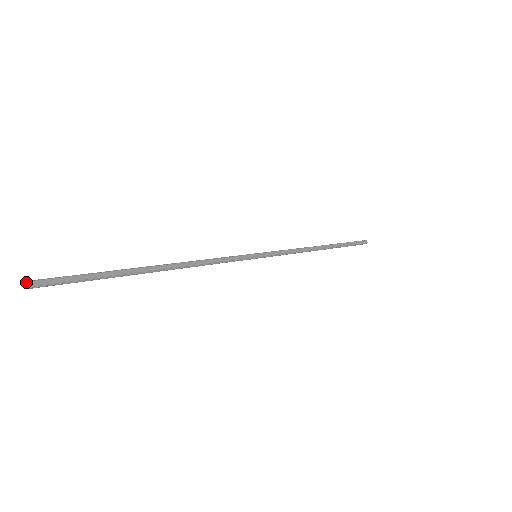
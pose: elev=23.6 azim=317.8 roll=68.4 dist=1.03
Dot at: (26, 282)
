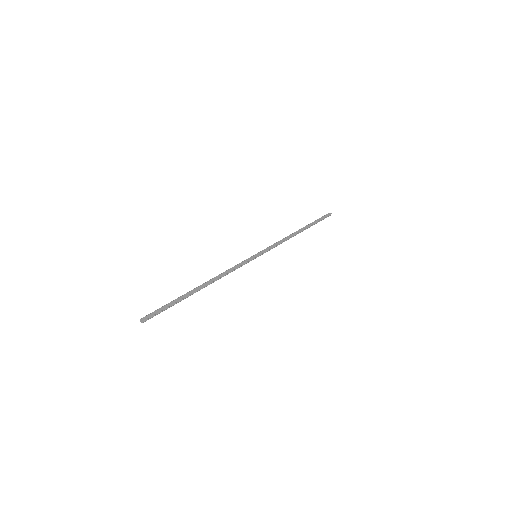
Dot at: (140, 321)
